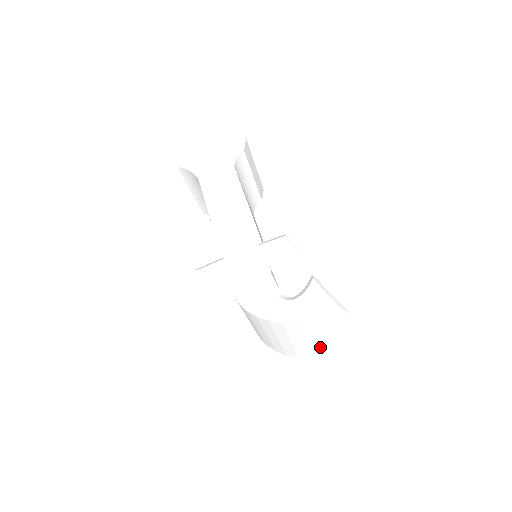
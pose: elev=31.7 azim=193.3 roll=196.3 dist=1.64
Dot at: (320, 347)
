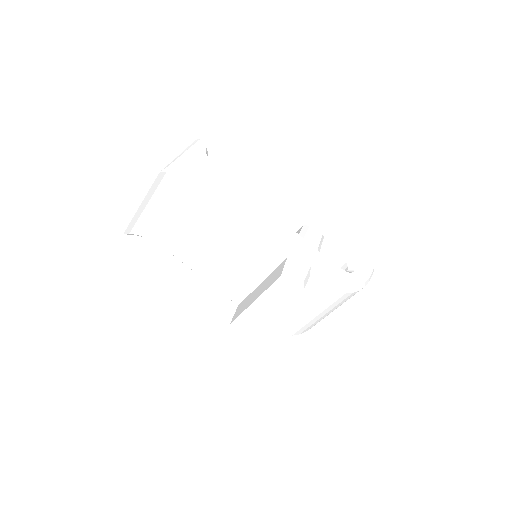
Dot at: occluded
